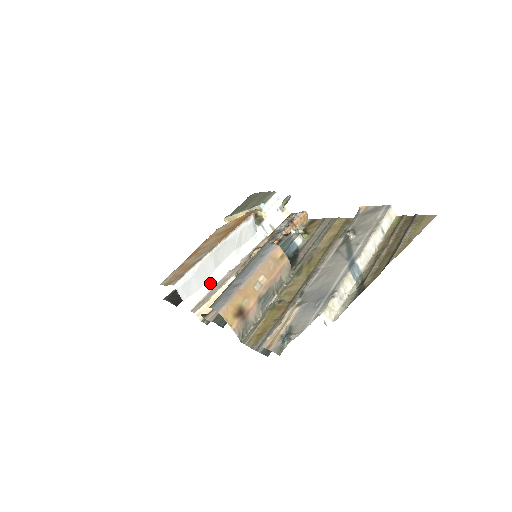
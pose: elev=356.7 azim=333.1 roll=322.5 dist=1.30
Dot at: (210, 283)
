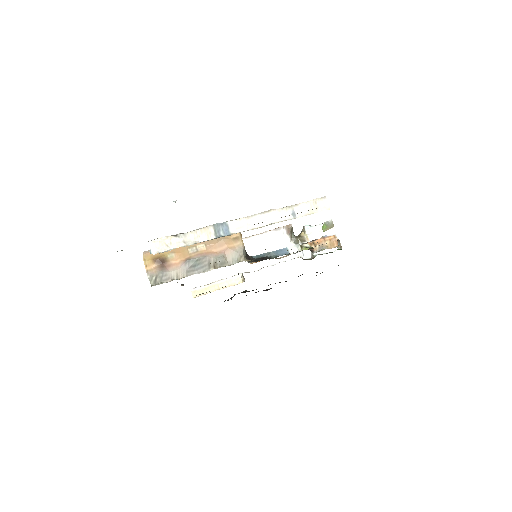
Dot at: (223, 275)
